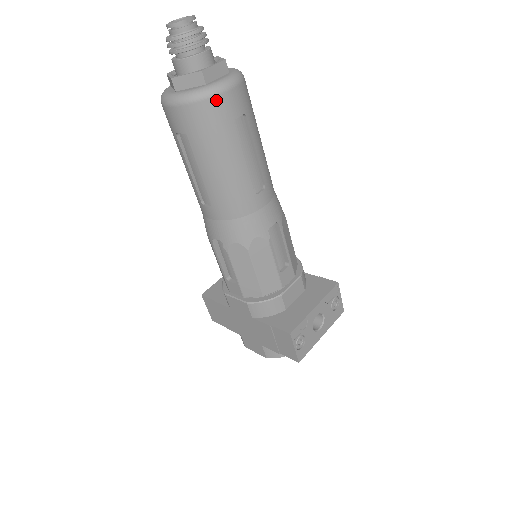
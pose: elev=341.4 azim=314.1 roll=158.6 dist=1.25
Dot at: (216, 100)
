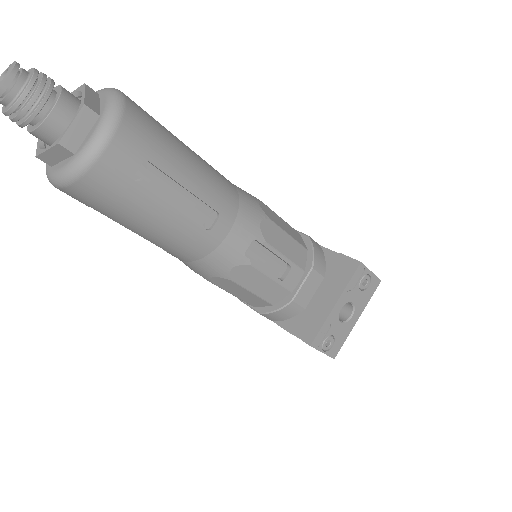
Dot at: (94, 172)
